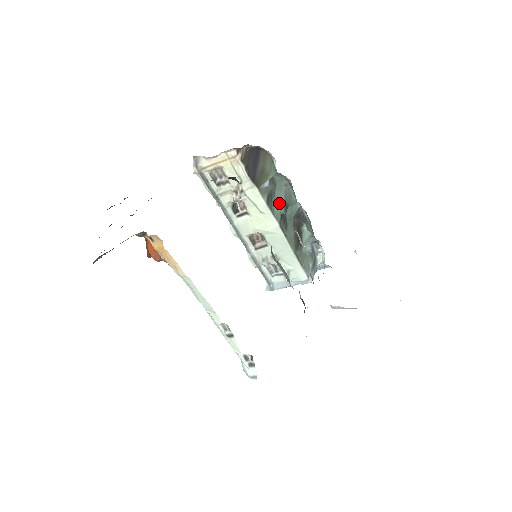
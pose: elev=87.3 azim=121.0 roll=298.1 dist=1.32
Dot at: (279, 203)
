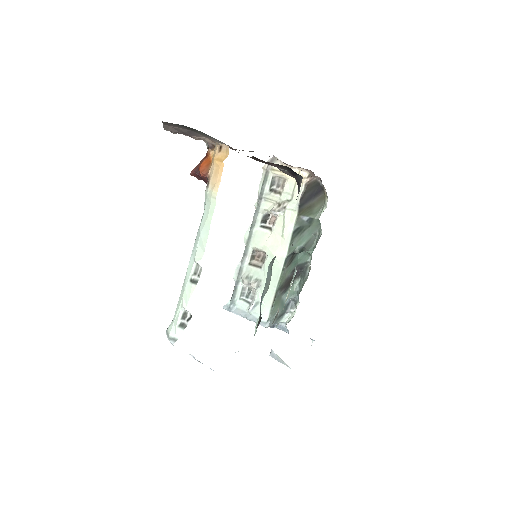
Dot at: (300, 241)
